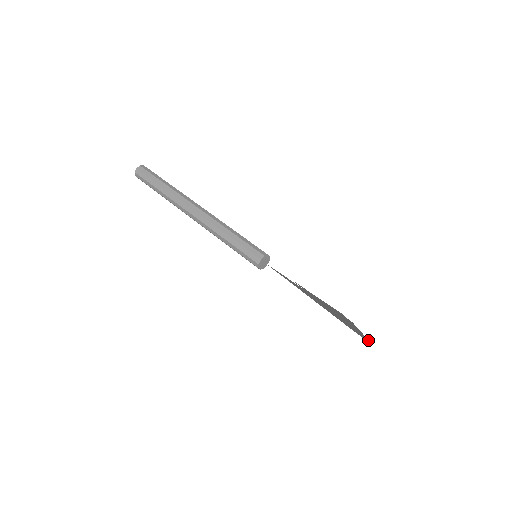
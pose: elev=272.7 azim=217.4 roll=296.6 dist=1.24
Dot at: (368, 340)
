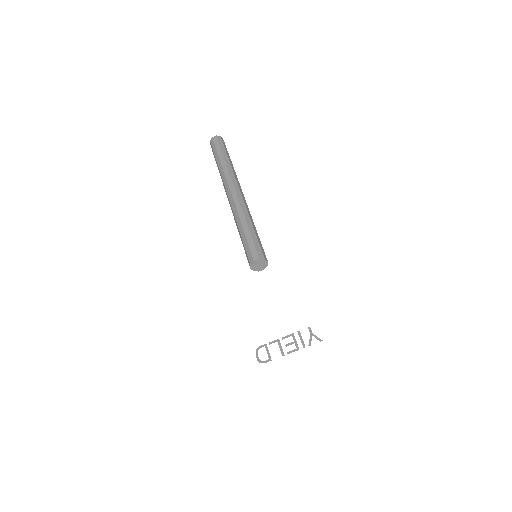
Dot at: occluded
